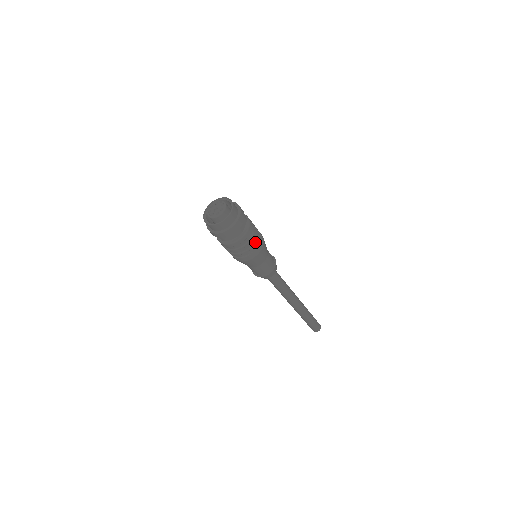
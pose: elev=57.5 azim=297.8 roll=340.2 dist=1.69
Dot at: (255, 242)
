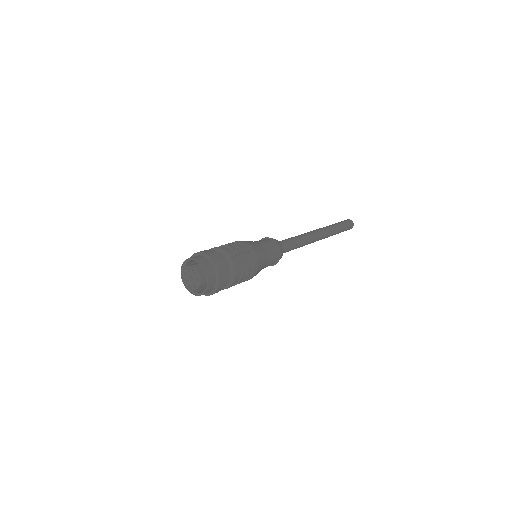
Dot at: (248, 270)
